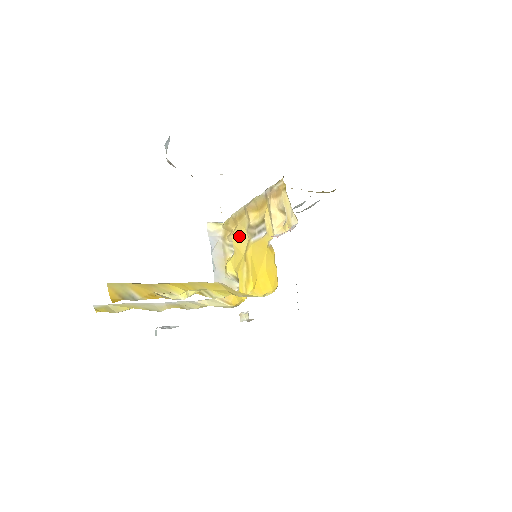
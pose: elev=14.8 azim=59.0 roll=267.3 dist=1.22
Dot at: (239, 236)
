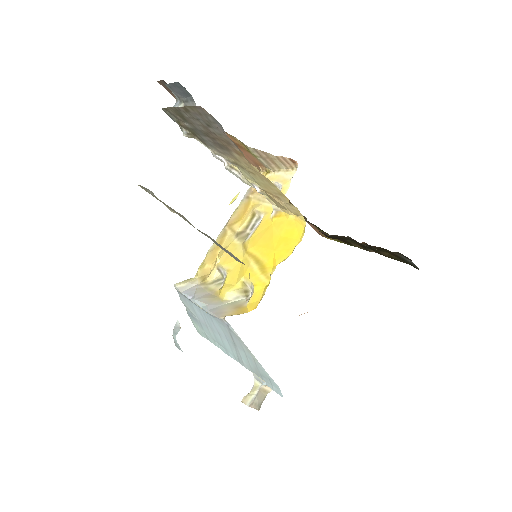
Dot at: occluded
